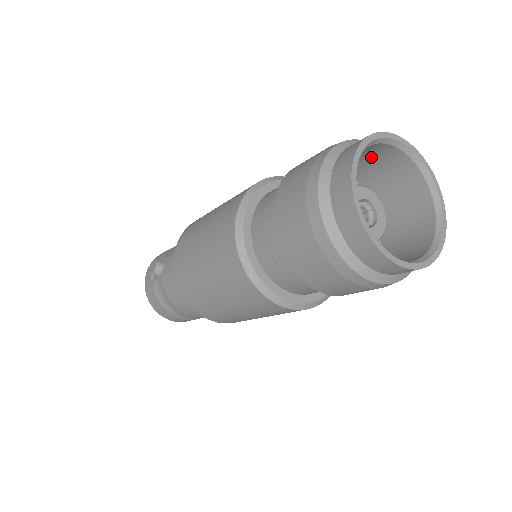
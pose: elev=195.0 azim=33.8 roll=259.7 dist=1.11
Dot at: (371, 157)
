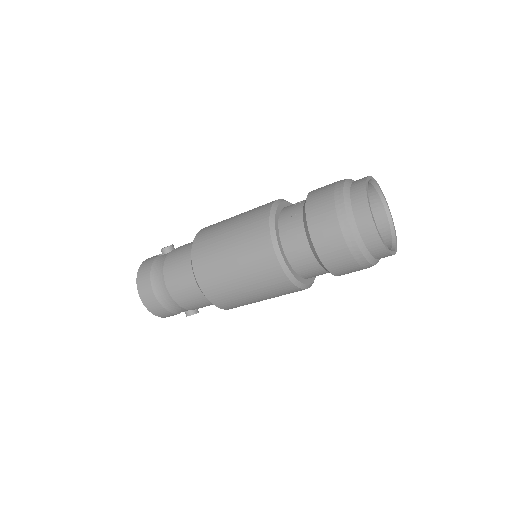
Dot at: occluded
